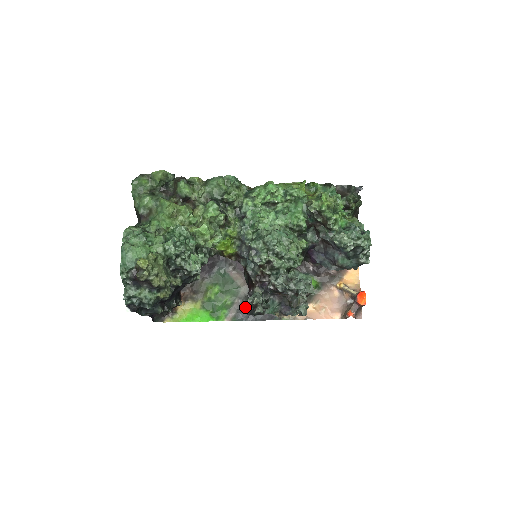
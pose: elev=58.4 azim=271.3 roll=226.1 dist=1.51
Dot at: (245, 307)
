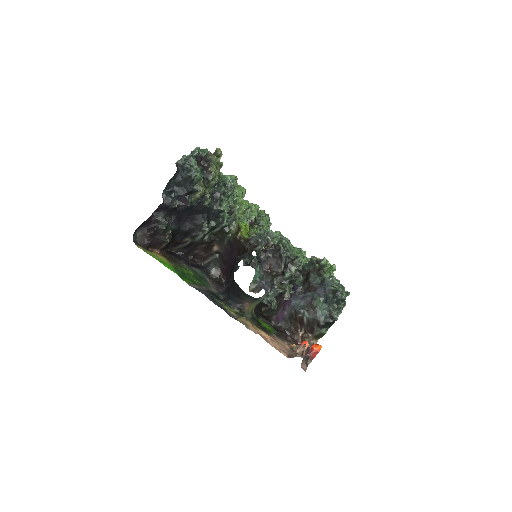
Dot at: (235, 257)
